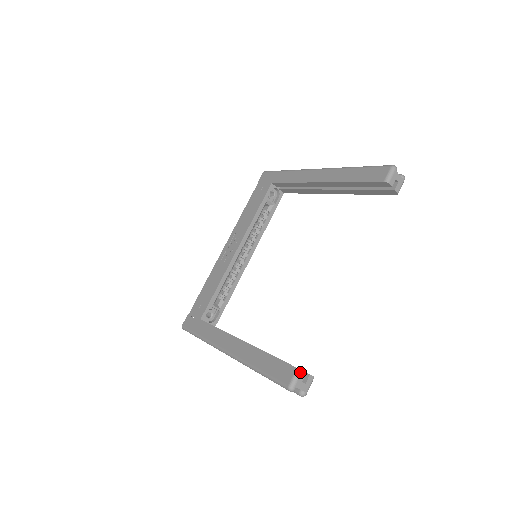
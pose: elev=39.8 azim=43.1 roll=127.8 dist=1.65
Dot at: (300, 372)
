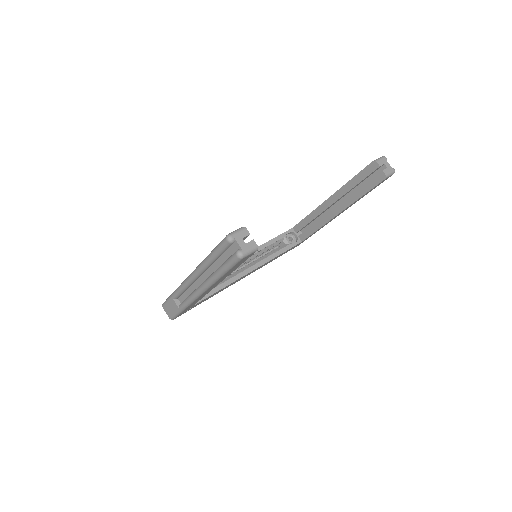
Dot at: (244, 229)
